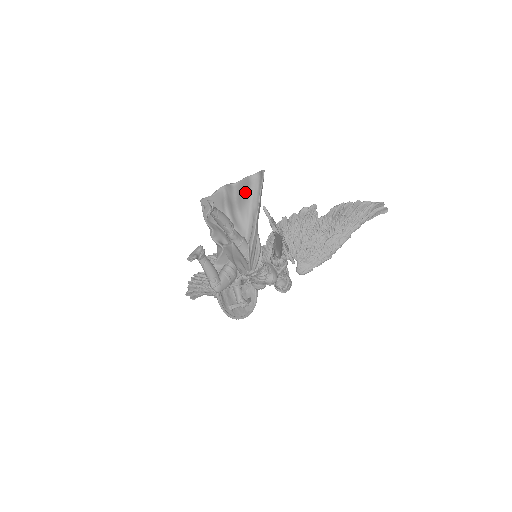
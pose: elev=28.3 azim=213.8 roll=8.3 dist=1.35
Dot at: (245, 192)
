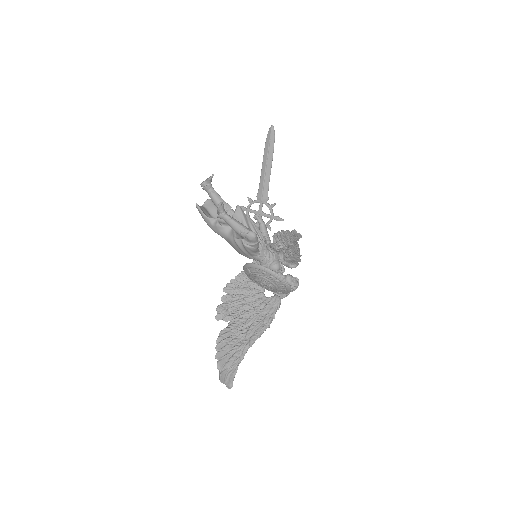
Dot at: occluded
